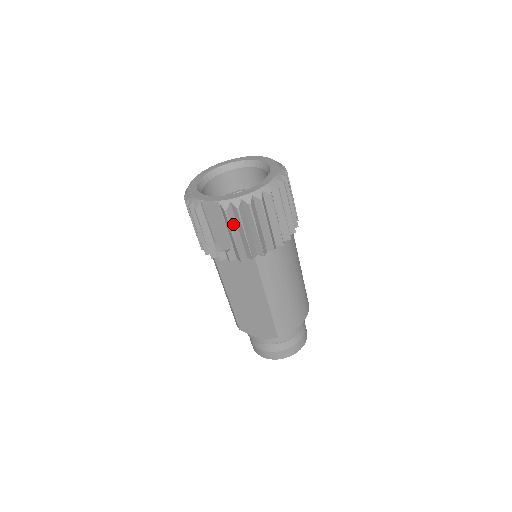
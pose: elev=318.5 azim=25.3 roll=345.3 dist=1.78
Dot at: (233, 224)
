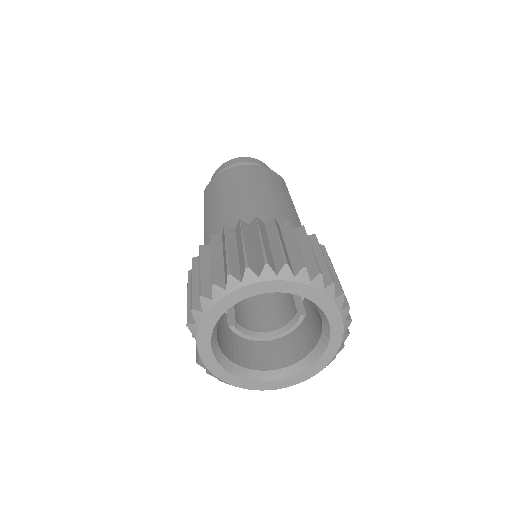
Dot at: occluded
